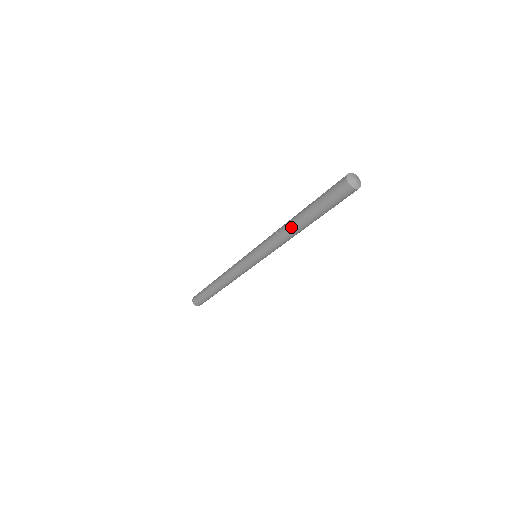
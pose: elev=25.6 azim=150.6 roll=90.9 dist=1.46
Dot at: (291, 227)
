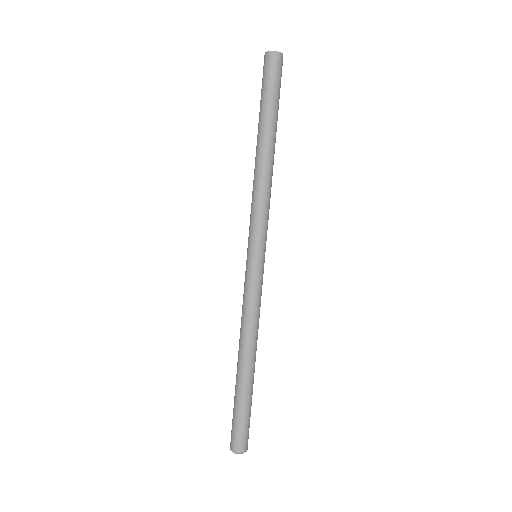
Dot at: (256, 159)
